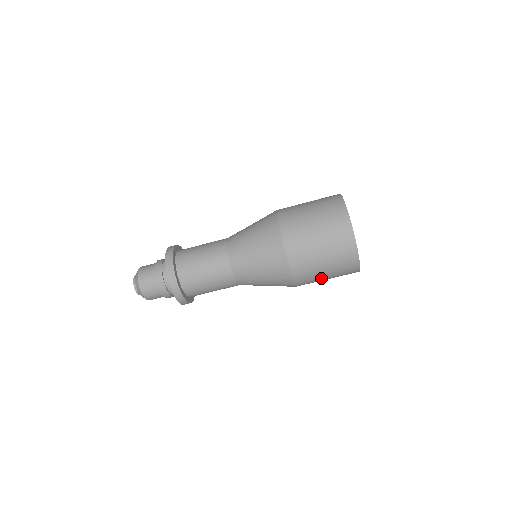
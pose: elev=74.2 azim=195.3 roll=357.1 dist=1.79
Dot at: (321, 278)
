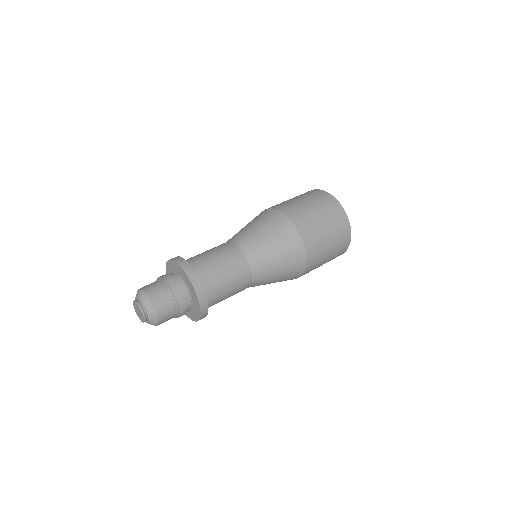
Dot at: (325, 245)
